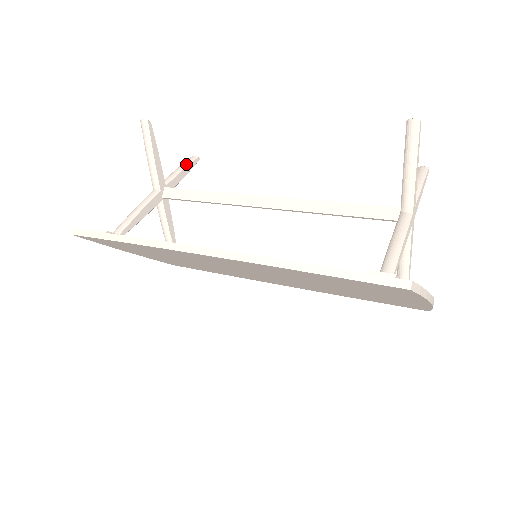
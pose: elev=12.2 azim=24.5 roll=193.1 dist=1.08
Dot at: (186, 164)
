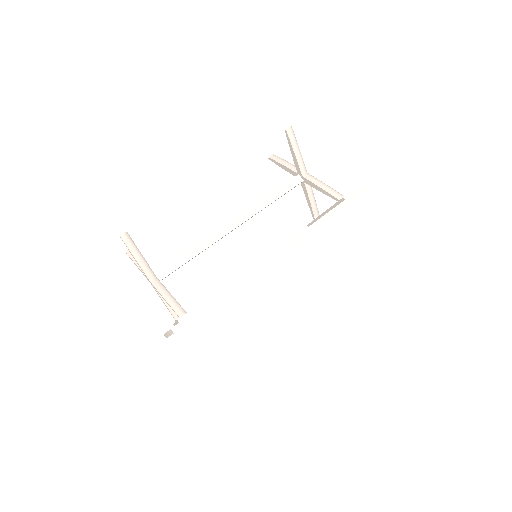
Dot at: occluded
